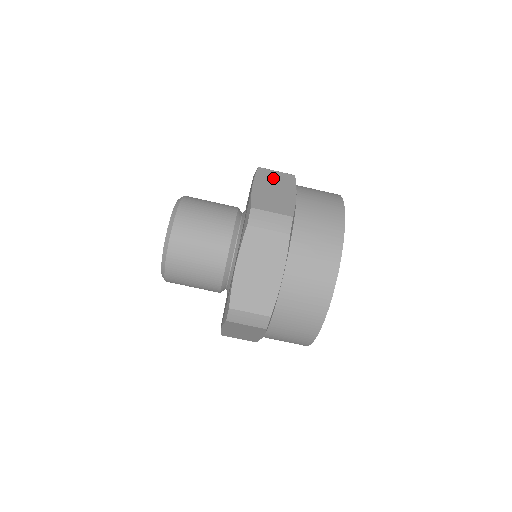
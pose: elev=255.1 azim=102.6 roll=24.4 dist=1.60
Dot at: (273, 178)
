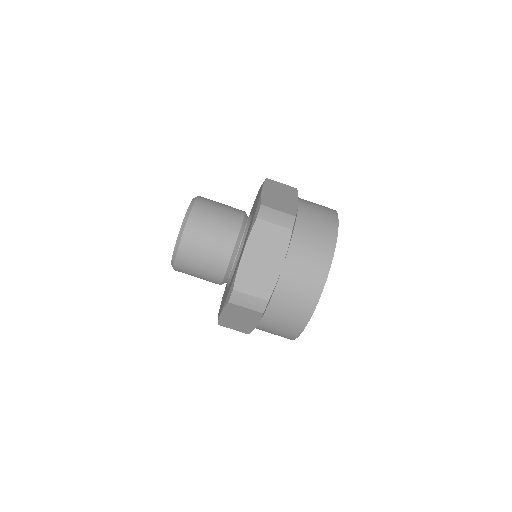
Dot at: (267, 238)
